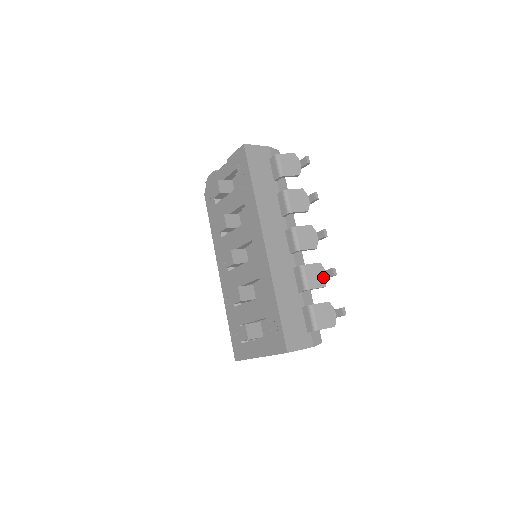
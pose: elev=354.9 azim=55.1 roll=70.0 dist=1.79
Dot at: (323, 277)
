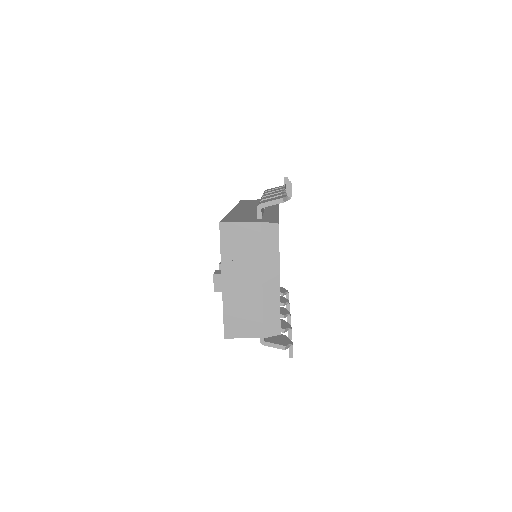
Dot at: occluded
